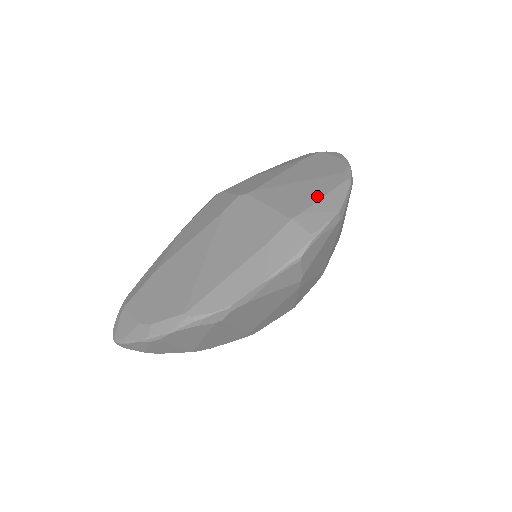
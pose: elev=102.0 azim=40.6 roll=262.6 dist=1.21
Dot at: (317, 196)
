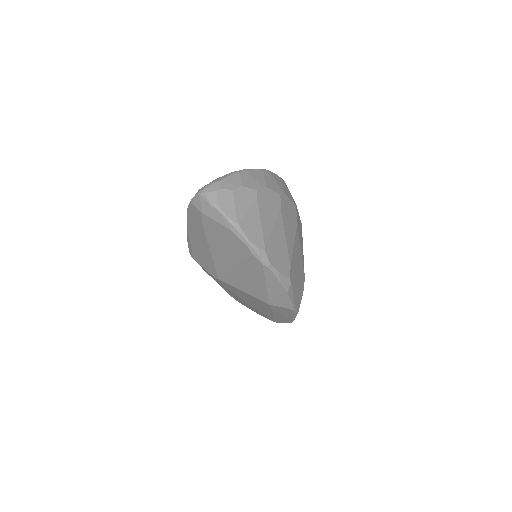
Dot at: (261, 284)
